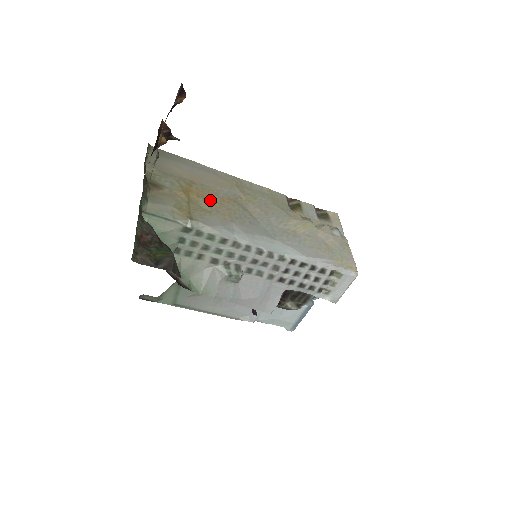
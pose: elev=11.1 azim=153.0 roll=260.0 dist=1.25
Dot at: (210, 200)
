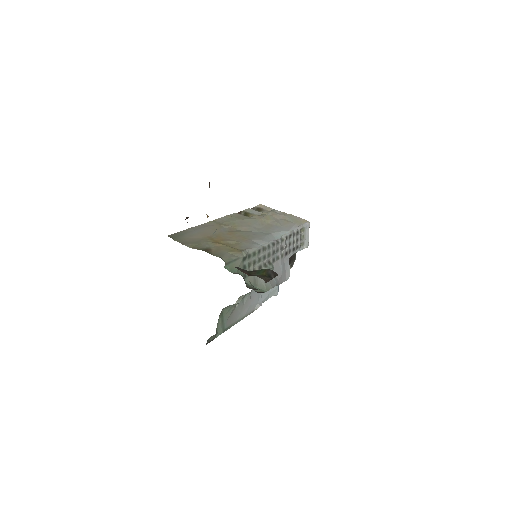
Dot at: (228, 239)
